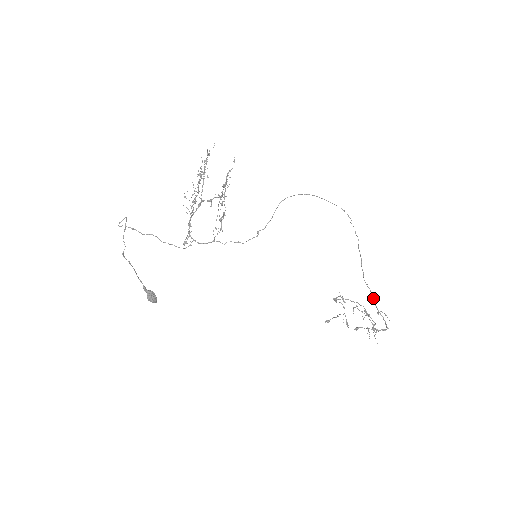
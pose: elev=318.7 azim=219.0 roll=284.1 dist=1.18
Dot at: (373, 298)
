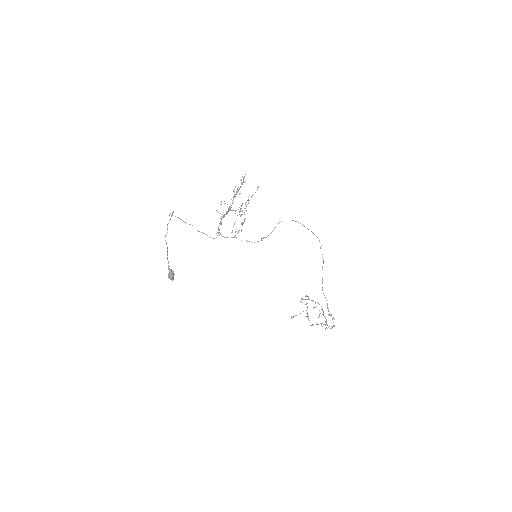
Dot at: (327, 304)
